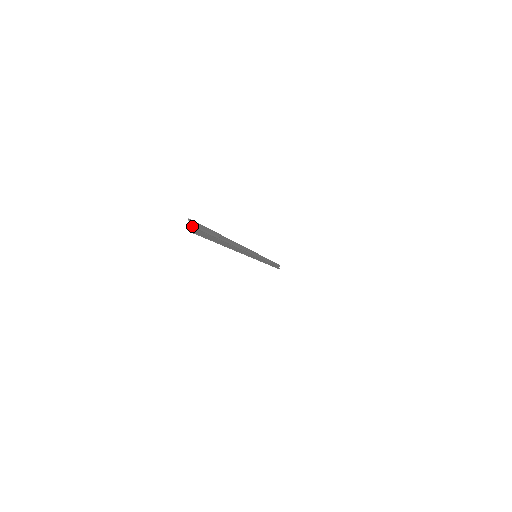
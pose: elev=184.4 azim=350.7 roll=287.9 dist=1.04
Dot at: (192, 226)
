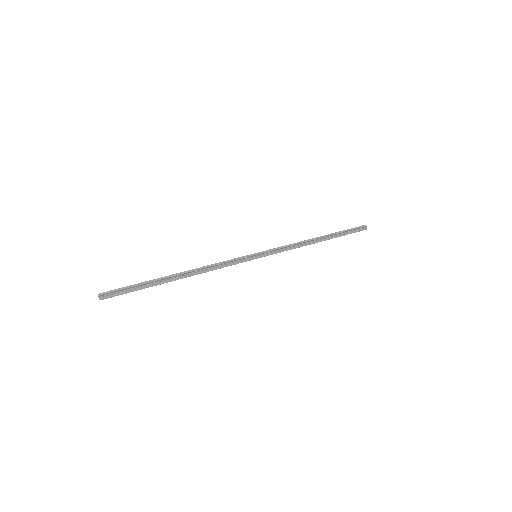
Dot at: (99, 298)
